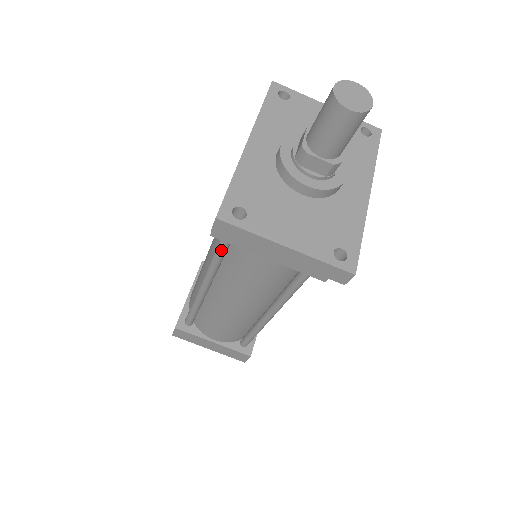
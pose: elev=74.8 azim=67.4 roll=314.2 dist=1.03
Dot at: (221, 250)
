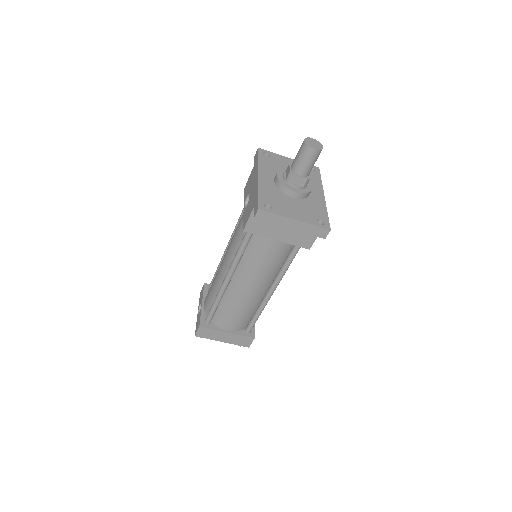
Dot at: (245, 244)
